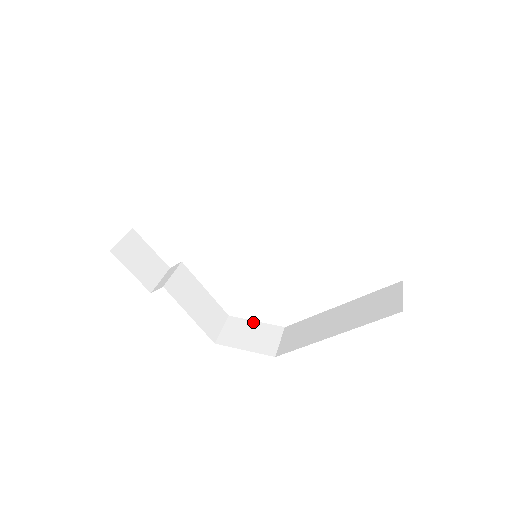
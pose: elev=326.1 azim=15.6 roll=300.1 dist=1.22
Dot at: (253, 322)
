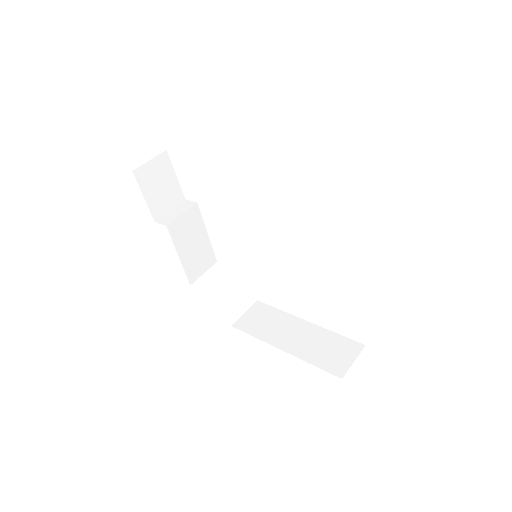
Dot at: (234, 280)
